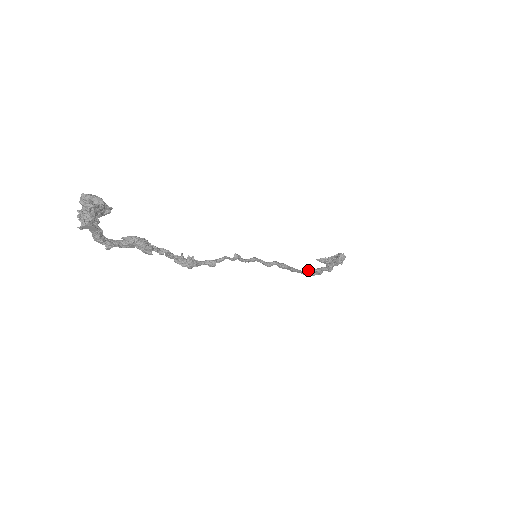
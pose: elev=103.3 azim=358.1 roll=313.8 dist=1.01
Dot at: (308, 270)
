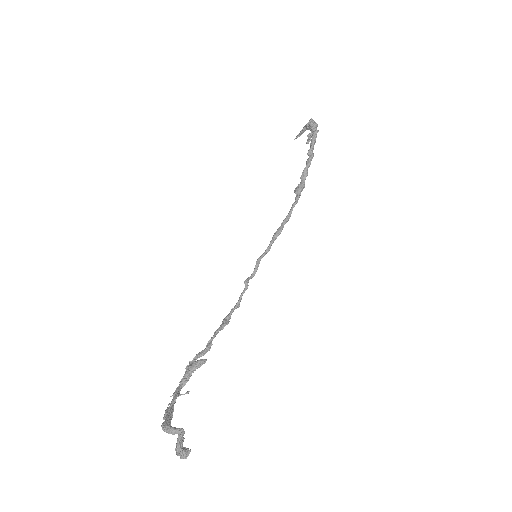
Dot at: (296, 192)
